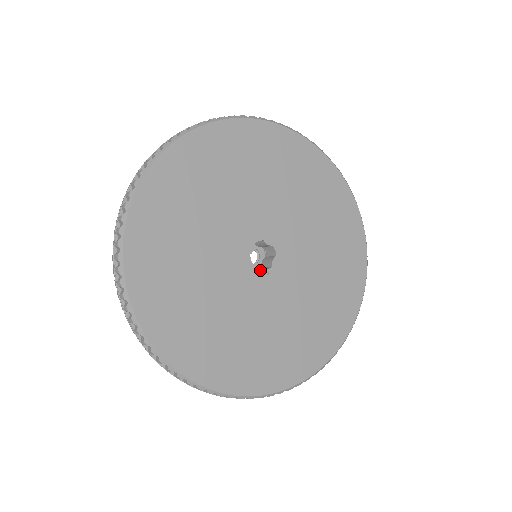
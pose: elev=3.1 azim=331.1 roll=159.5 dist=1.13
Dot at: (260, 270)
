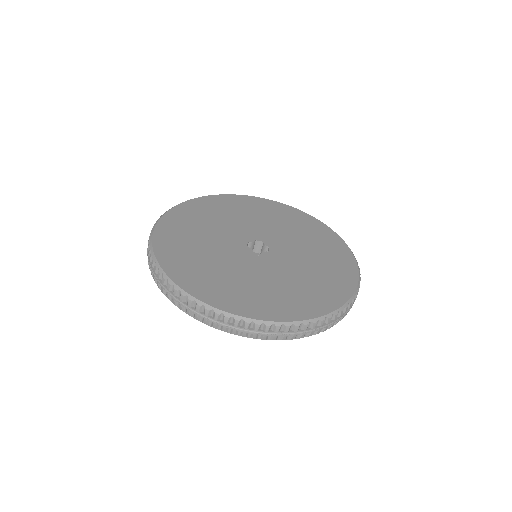
Dot at: (251, 251)
